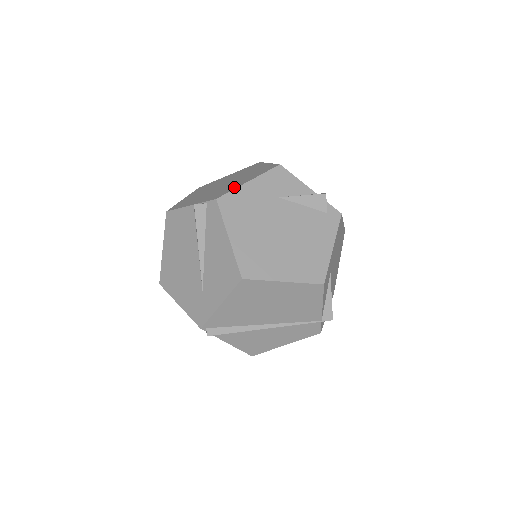
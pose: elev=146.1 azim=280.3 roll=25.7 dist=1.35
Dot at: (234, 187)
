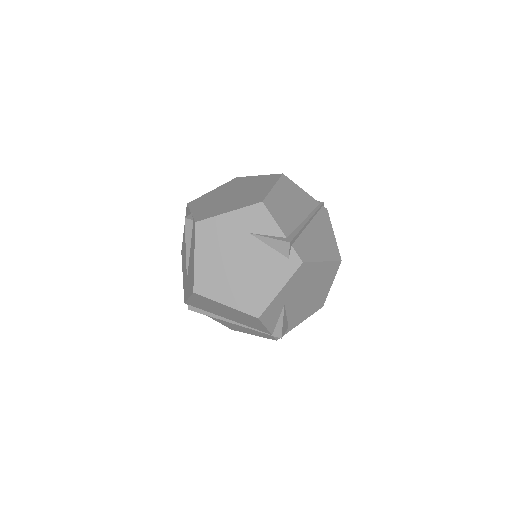
Dot at: (217, 213)
